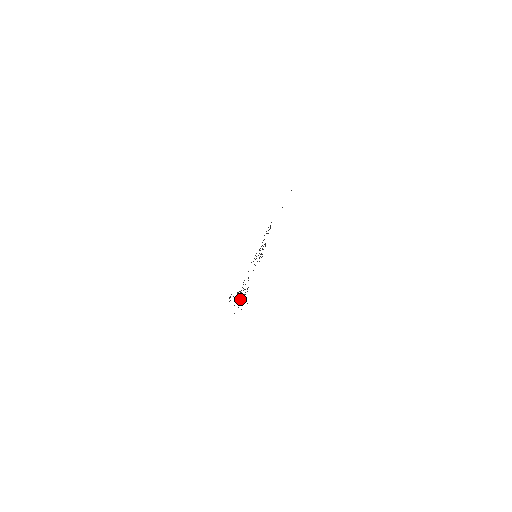
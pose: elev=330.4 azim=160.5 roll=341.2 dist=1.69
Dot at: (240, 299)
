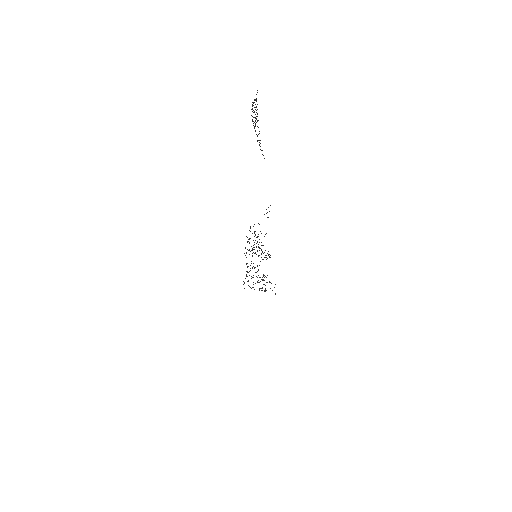
Dot at: occluded
